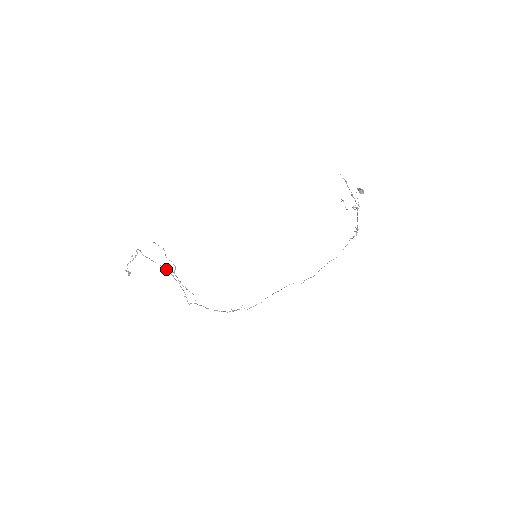
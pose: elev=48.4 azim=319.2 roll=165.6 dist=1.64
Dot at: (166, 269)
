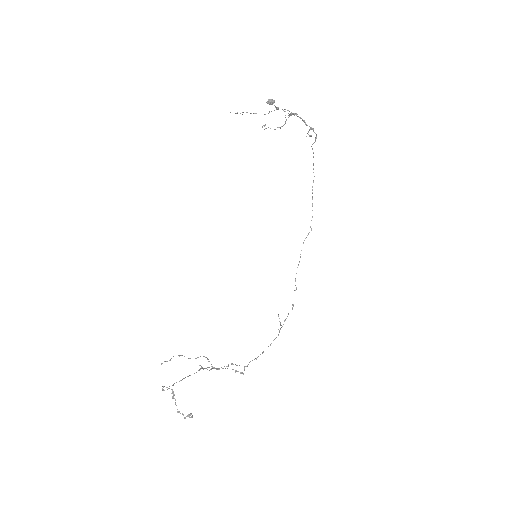
Dot at: (203, 369)
